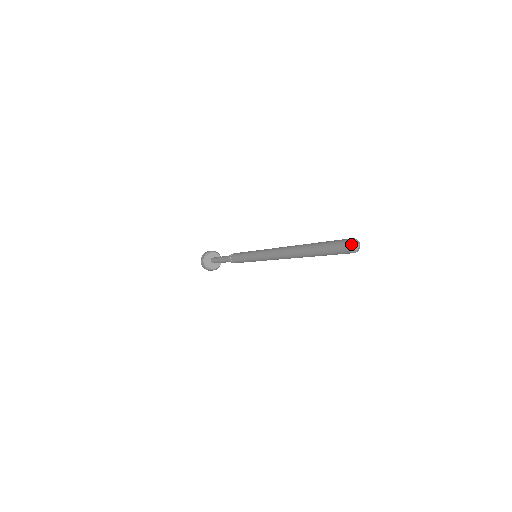
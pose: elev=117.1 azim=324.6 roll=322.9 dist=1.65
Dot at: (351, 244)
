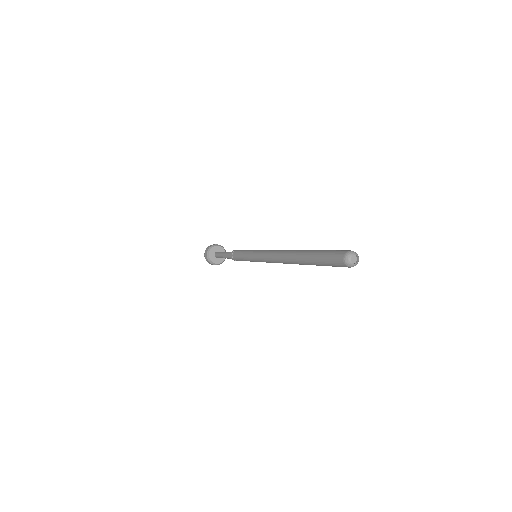
Dot at: (350, 253)
